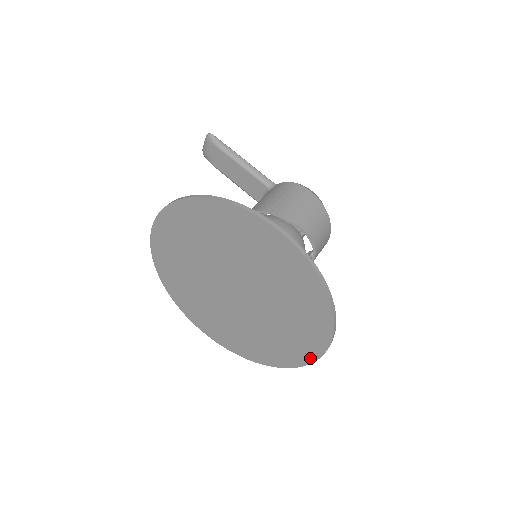
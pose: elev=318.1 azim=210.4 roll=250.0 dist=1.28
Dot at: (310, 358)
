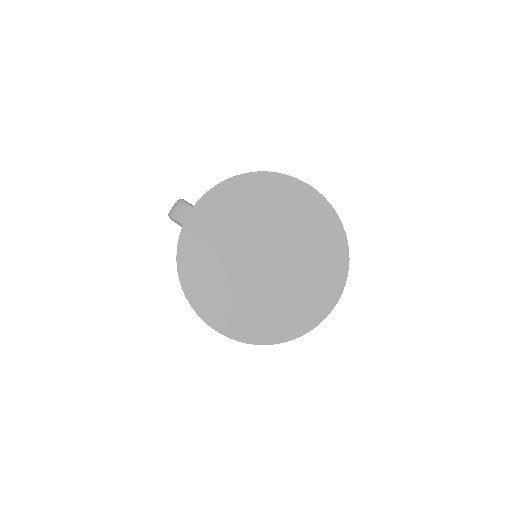
Dot at: (324, 314)
